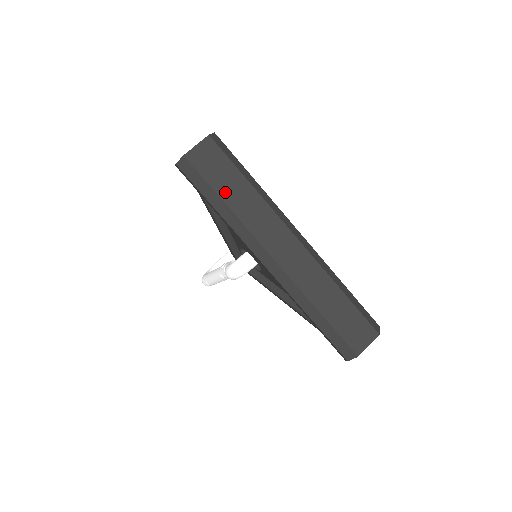
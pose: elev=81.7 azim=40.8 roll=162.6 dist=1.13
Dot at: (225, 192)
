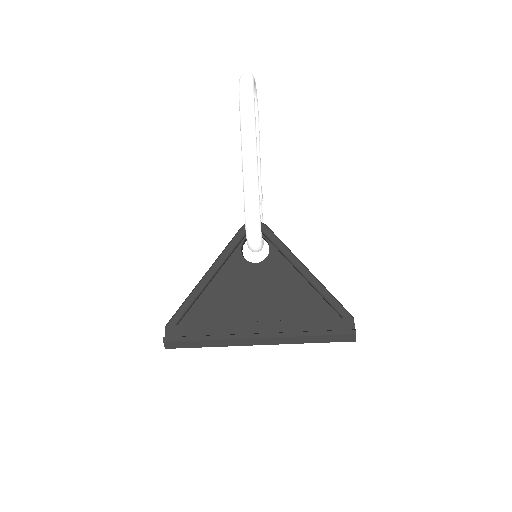
Dot at: occluded
